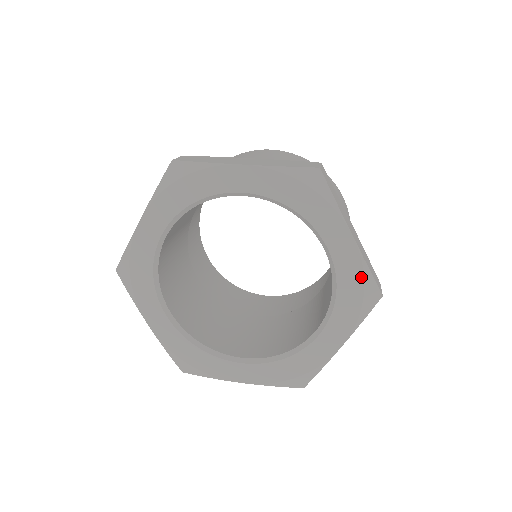
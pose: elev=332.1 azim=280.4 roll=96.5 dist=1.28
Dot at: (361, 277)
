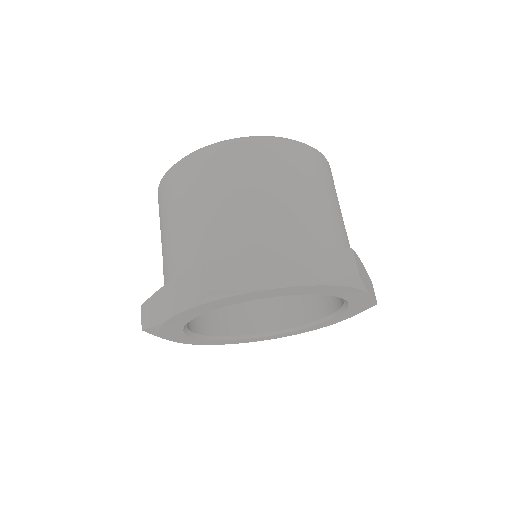
Dot at: (367, 305)
